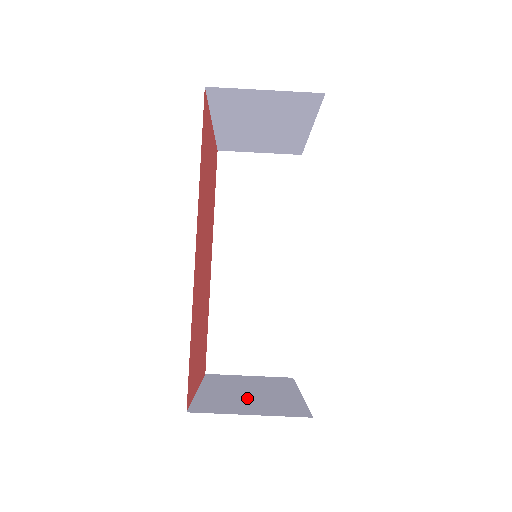
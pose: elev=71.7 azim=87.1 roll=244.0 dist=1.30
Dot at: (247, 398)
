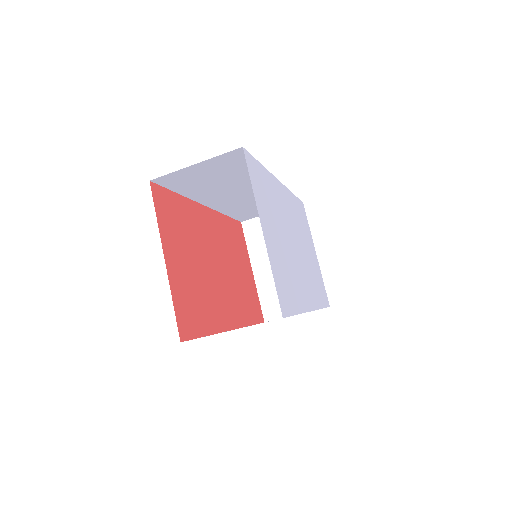
Dot at: occluded
